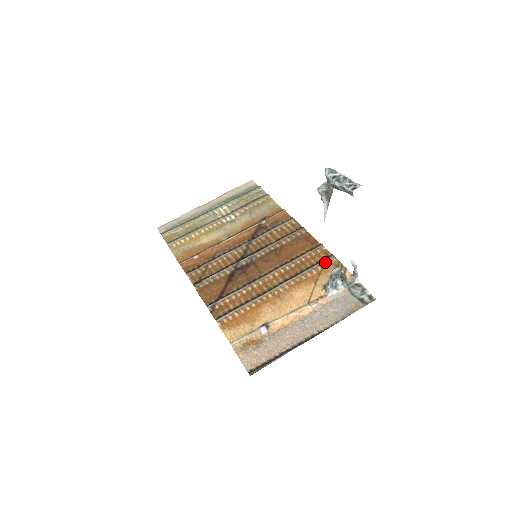
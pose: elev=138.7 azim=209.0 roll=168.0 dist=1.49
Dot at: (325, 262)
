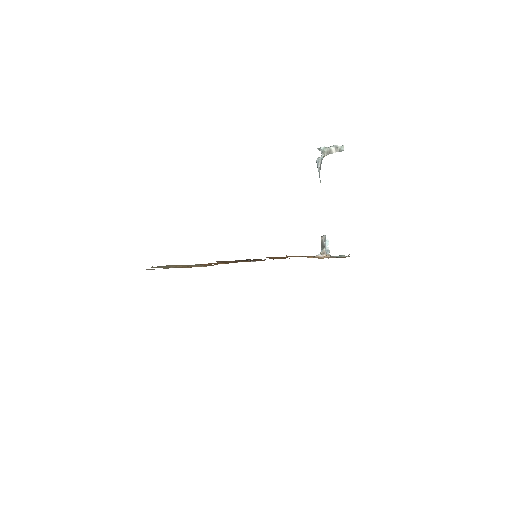
Dot at: occluded
